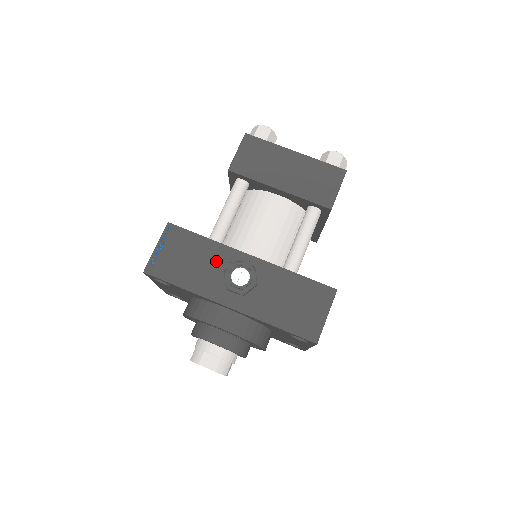
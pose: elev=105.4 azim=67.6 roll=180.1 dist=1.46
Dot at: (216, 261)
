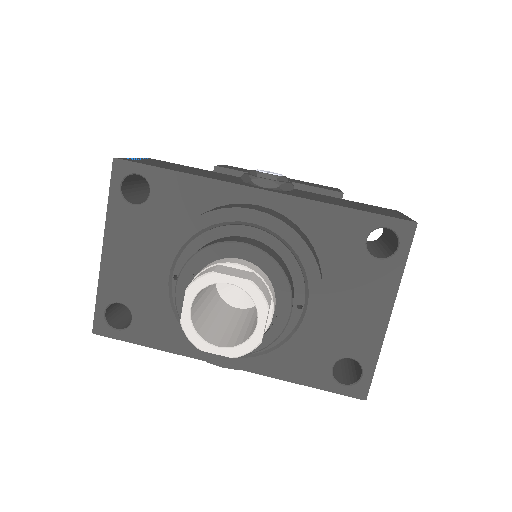
Dot at: (225, 176)
